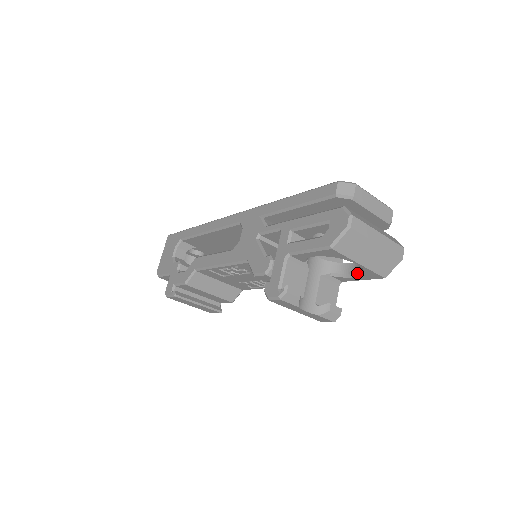
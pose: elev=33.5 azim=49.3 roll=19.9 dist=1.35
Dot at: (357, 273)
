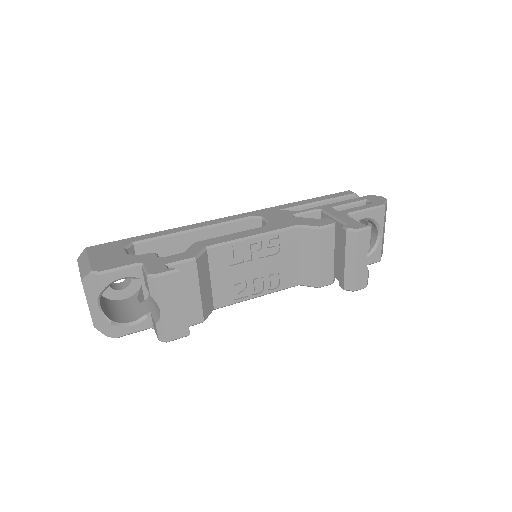
Dot at: occluded
